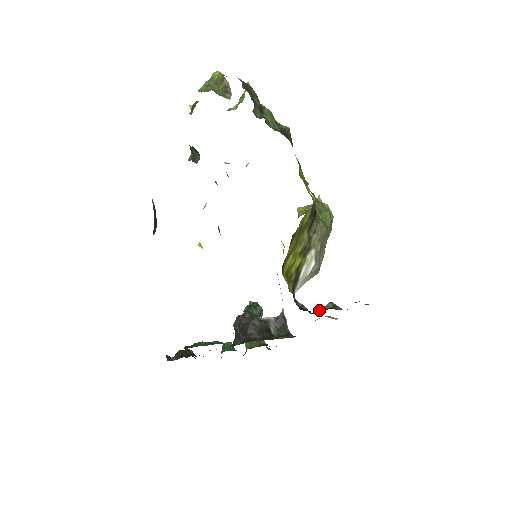
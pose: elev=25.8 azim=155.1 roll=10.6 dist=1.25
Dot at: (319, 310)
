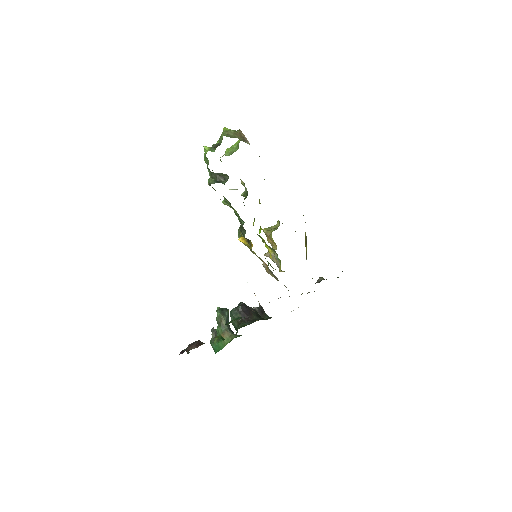
Dot at: (317, 282)
